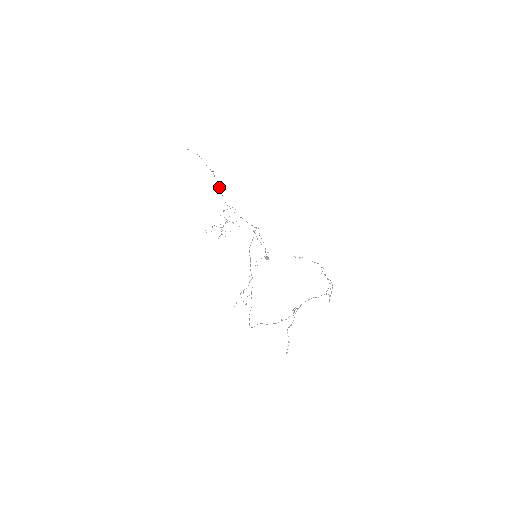
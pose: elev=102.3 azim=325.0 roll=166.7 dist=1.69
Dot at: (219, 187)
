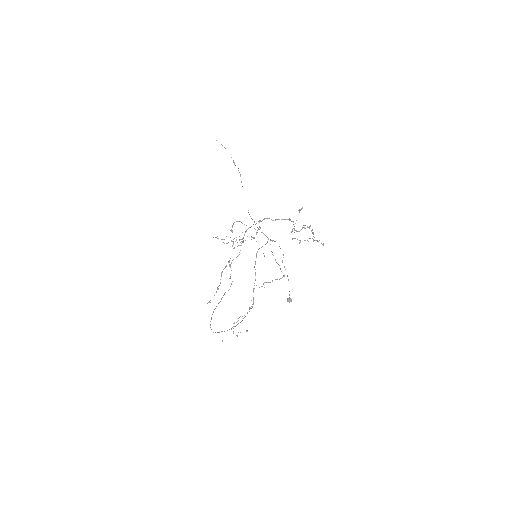
Dot at: occluded
